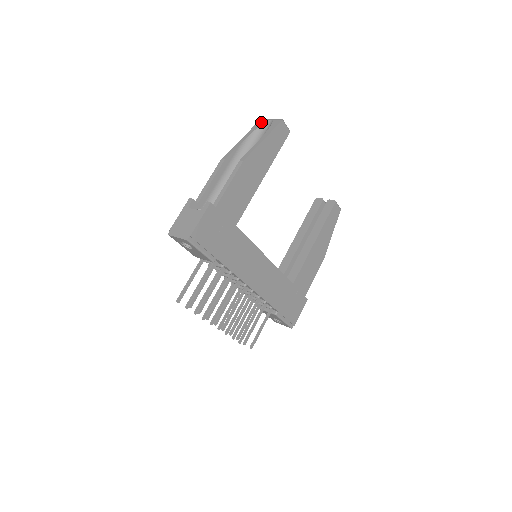
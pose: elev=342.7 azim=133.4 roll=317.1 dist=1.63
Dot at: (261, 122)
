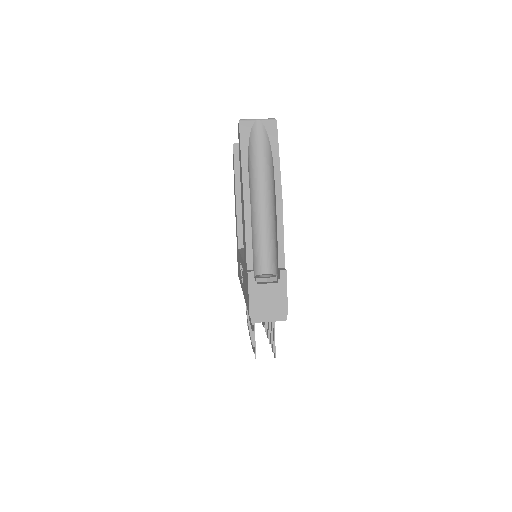
Dot at: (246, 127)
